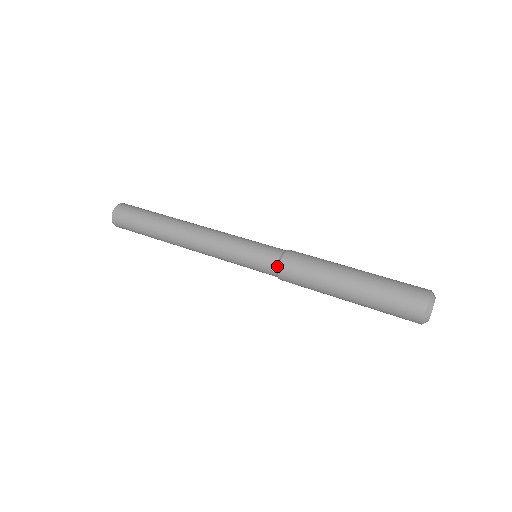
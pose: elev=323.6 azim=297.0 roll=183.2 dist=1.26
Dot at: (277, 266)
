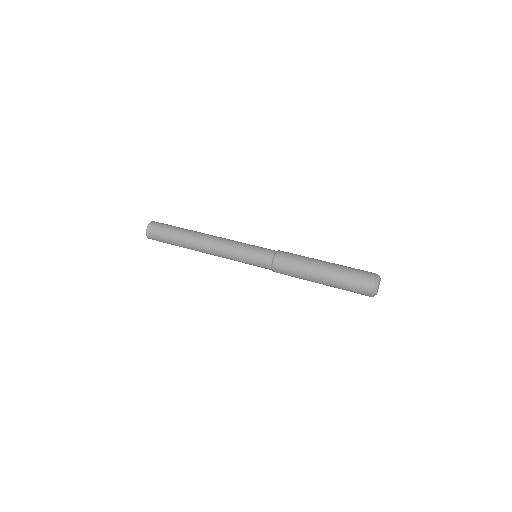
Dot at: (271, 268)
